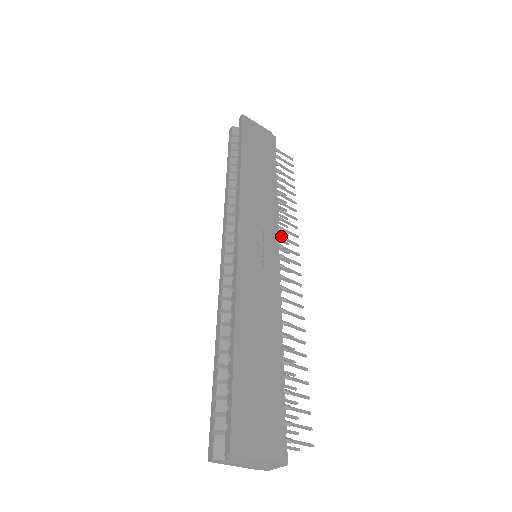
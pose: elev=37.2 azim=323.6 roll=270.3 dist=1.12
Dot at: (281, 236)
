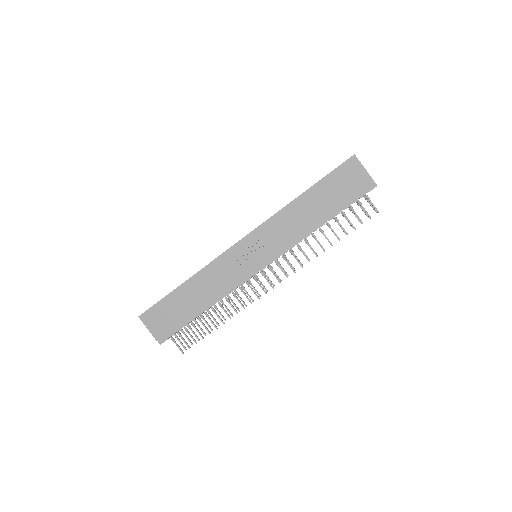
Dot at: (284, 258)
